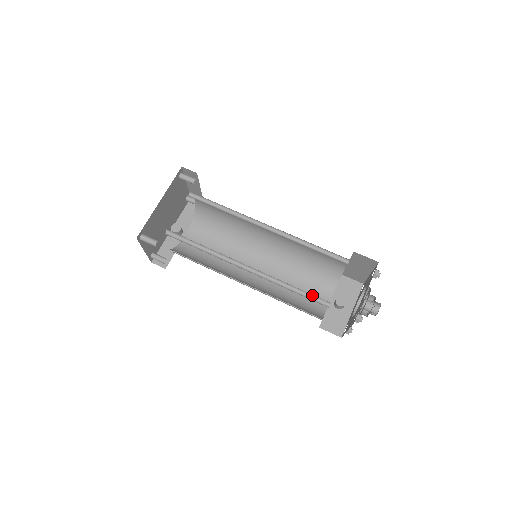
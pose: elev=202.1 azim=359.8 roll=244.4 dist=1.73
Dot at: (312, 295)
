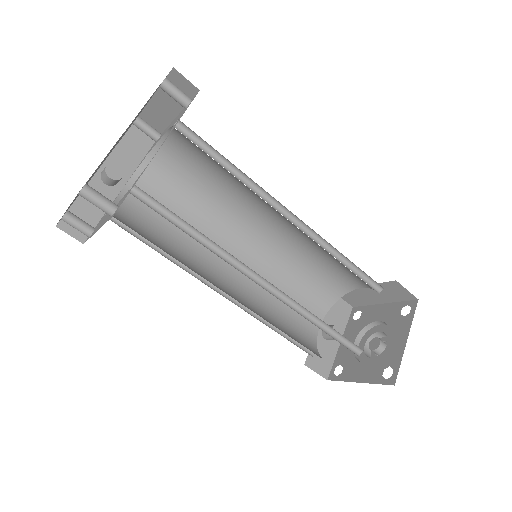
Dot at: (343, 337)
